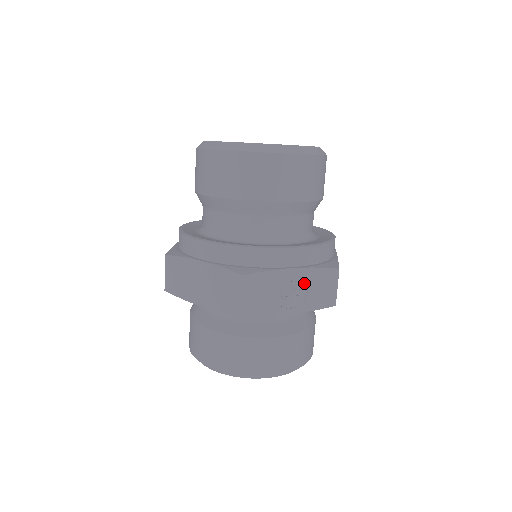
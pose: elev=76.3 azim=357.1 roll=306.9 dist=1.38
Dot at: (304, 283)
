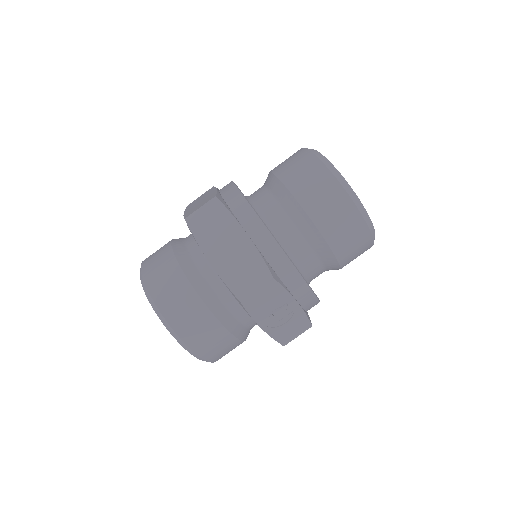
Dot at: (290, 316)
